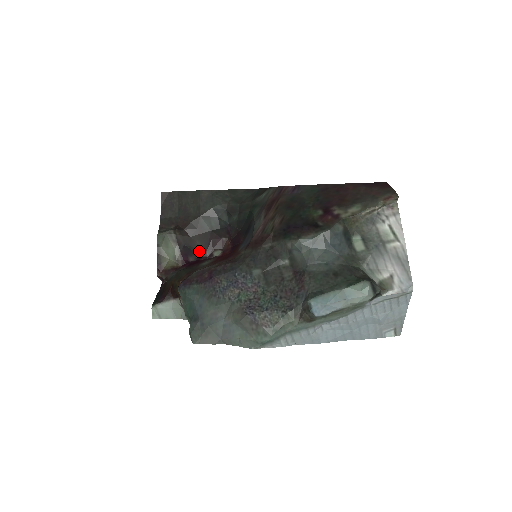
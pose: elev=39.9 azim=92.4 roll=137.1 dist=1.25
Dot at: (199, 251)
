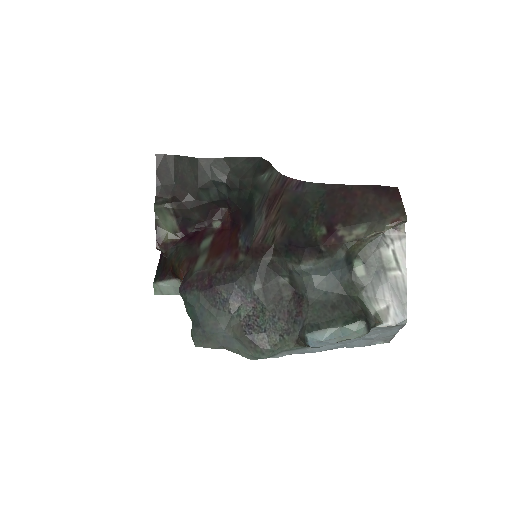
Dot at: (198, 221)
